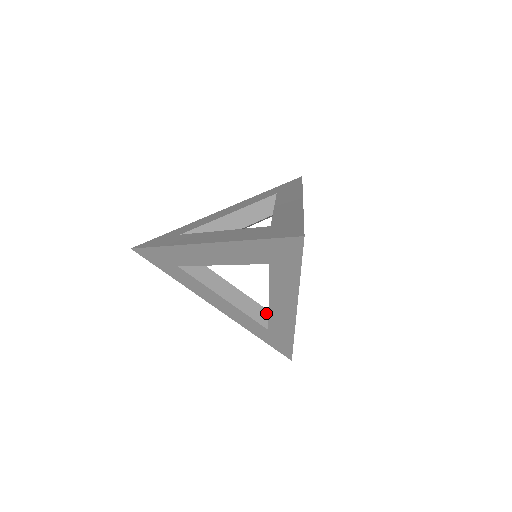
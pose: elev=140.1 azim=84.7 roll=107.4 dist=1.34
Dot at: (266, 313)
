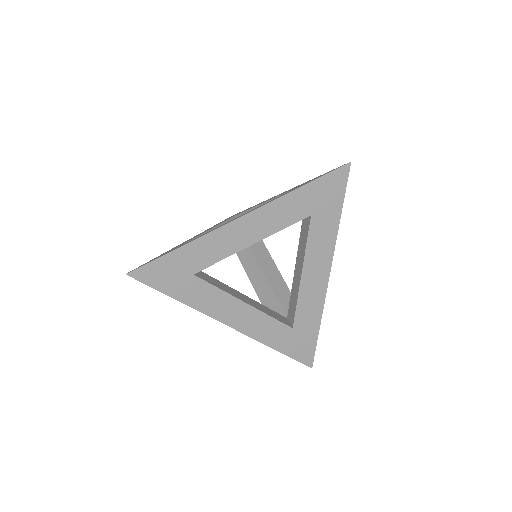
Dot at: (280, 316)
